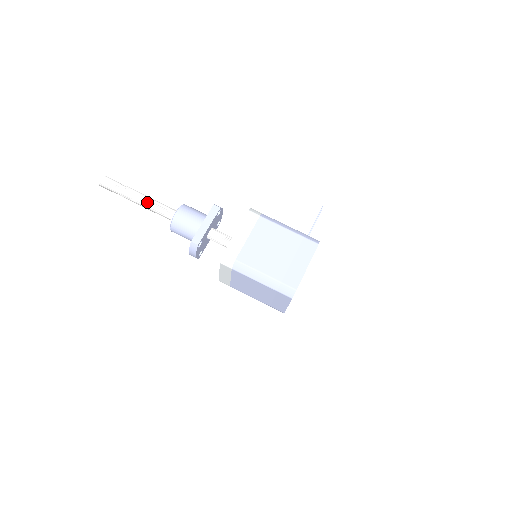
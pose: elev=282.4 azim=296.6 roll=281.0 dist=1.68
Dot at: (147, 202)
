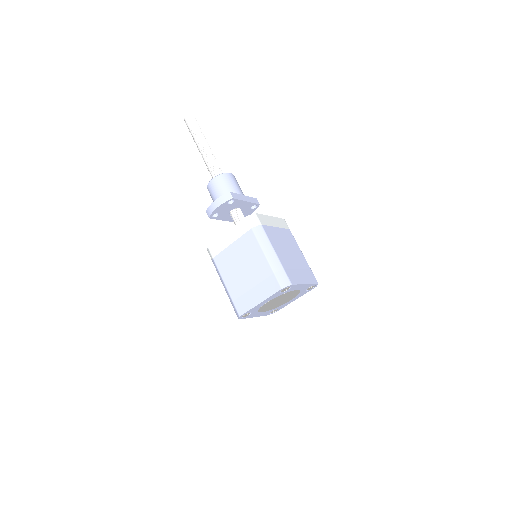
Dot at: (210, 153)
